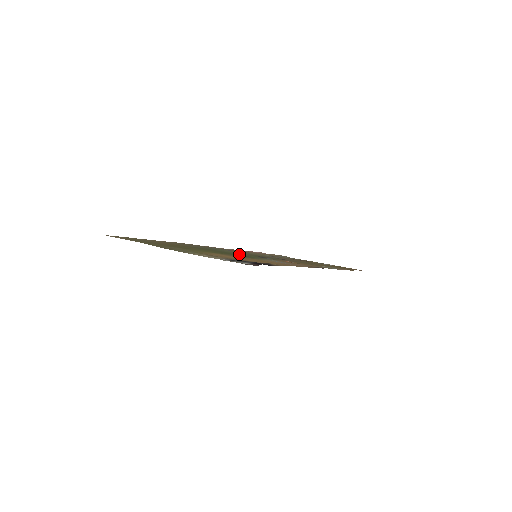
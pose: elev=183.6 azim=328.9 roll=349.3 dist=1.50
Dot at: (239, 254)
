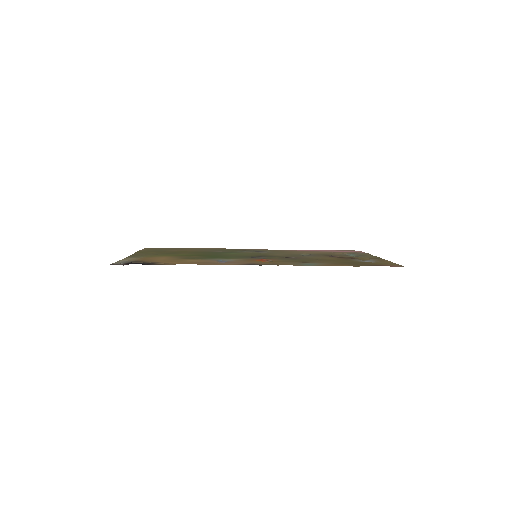
Dot at: (225, 255)
